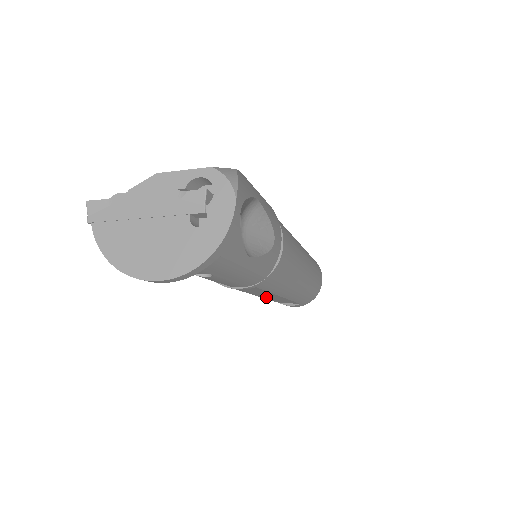
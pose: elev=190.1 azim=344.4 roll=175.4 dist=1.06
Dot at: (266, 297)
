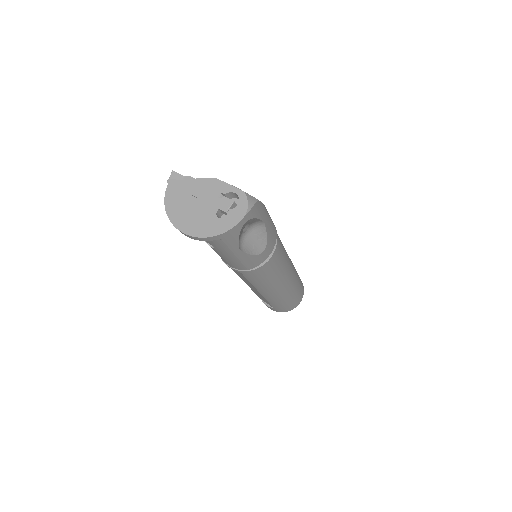
Dot at: occluded
